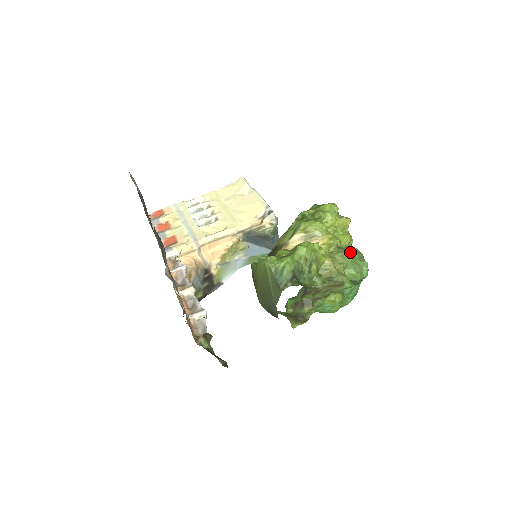
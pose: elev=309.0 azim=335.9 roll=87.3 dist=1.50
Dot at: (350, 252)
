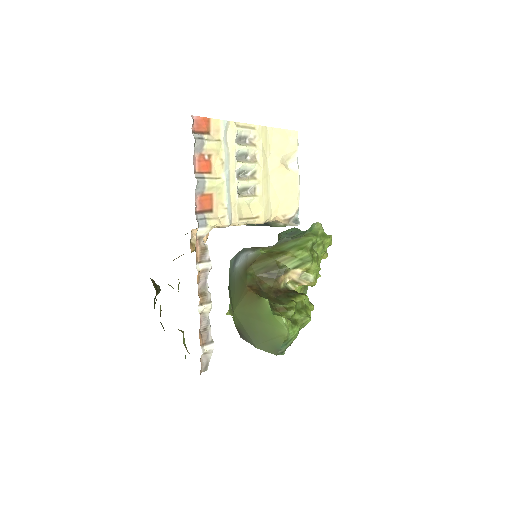
Dot at: (307, 286)
